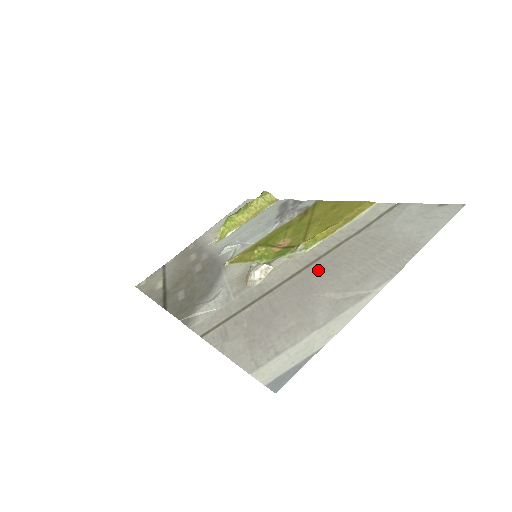
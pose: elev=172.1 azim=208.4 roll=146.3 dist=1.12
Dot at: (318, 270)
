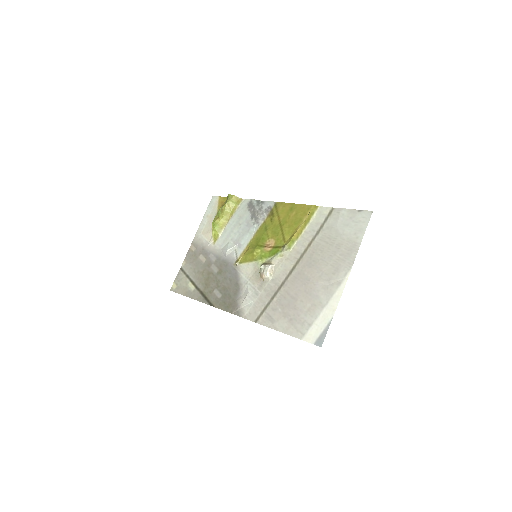
Dot at: (306, 266)
